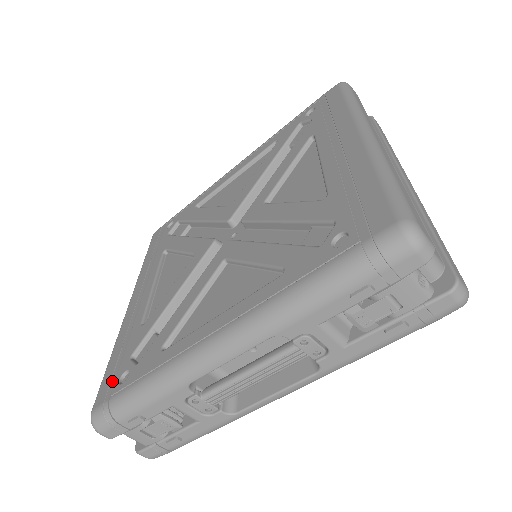
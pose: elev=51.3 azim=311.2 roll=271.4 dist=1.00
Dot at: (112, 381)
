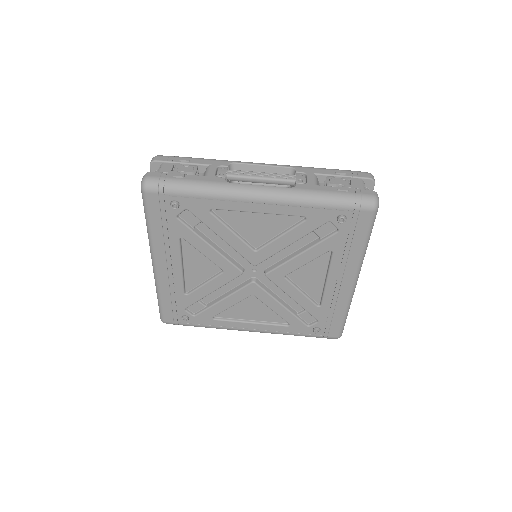
Dot at: occluded
